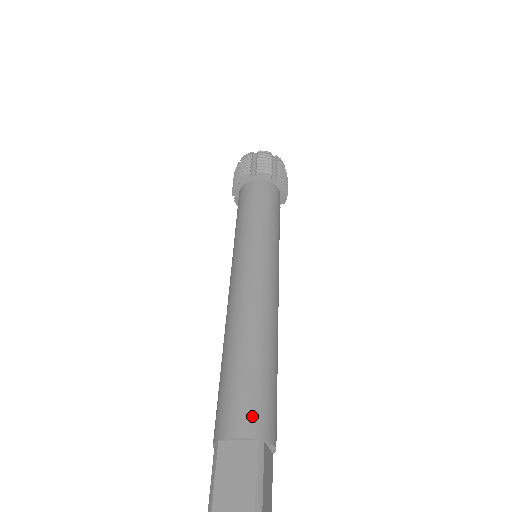
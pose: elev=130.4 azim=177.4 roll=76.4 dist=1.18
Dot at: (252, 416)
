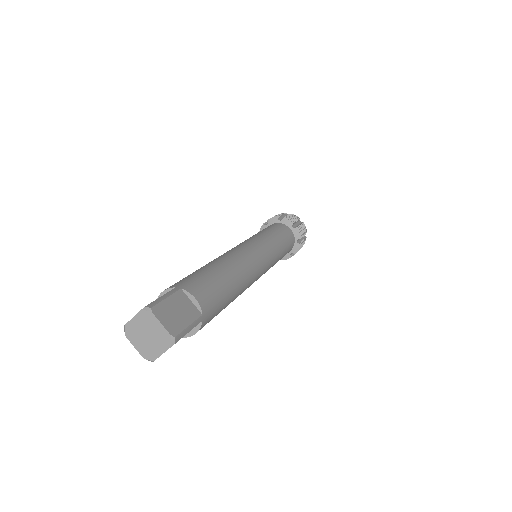
Dot at: (180, 282)
